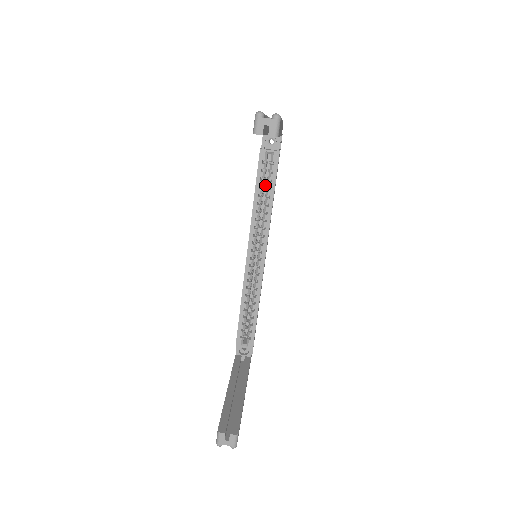
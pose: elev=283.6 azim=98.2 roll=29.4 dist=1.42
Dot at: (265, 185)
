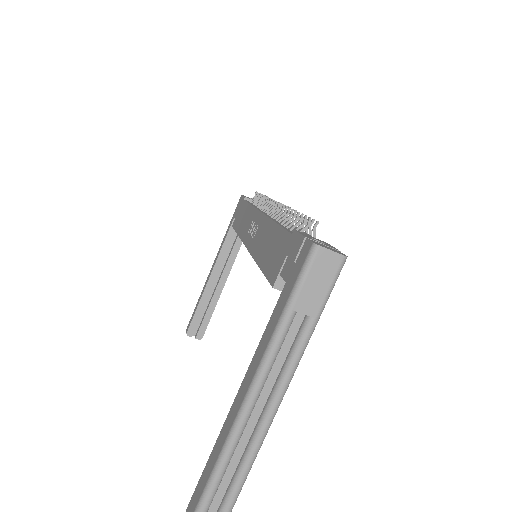
Dot at: occluded
